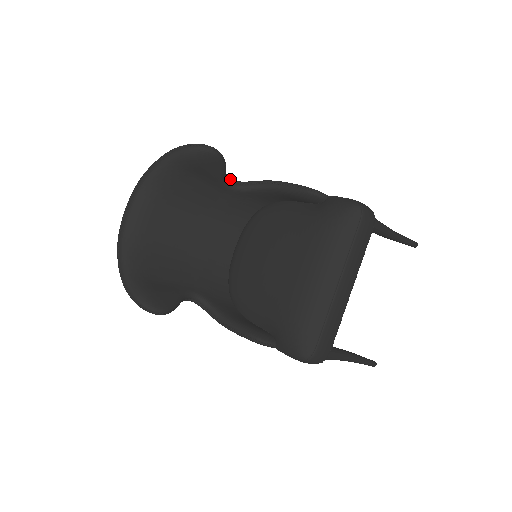
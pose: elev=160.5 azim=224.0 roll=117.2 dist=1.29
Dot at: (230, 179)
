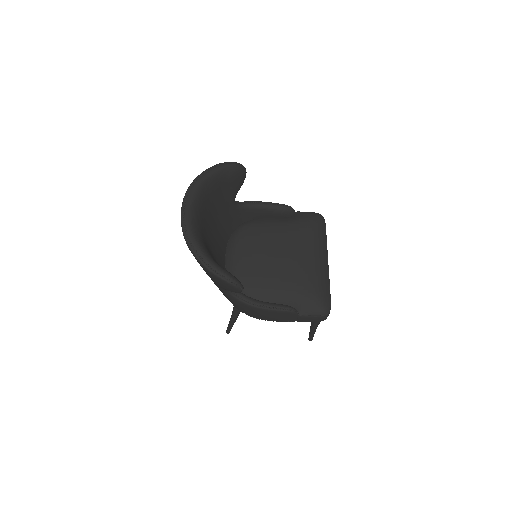
Dot at: occluded
